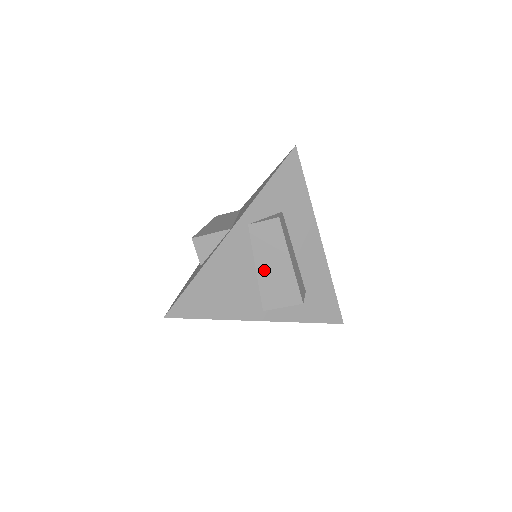
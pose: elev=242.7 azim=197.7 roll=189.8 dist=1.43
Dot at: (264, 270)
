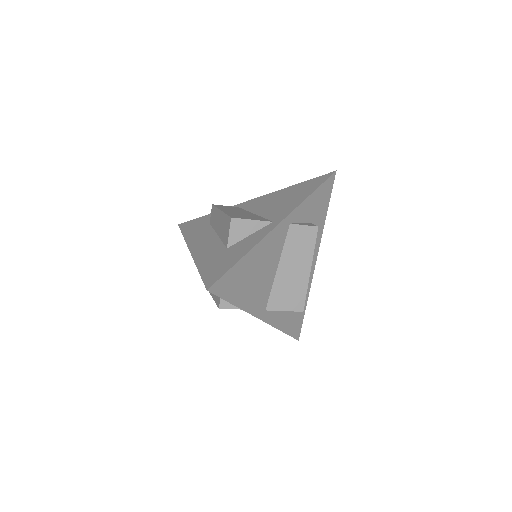
Dot at: (284, 271)
